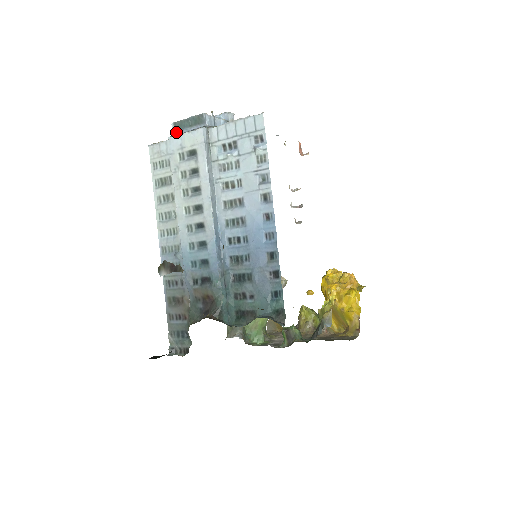
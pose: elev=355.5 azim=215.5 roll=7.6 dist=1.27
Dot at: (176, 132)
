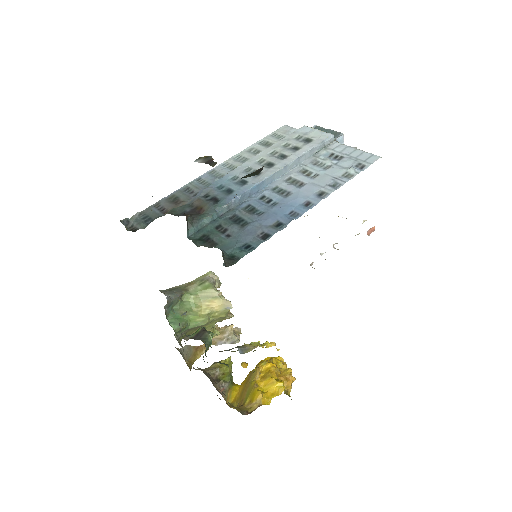
Dot at: occluded
